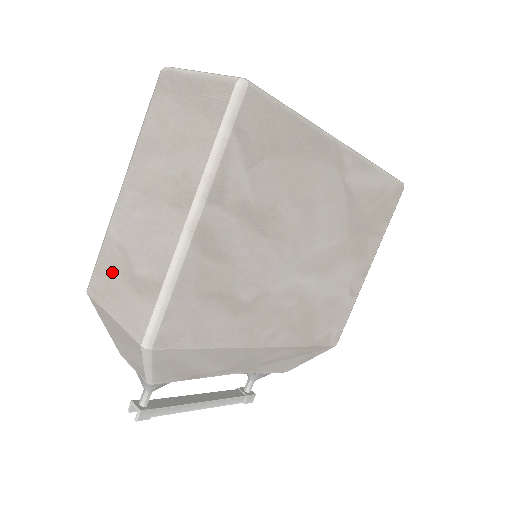
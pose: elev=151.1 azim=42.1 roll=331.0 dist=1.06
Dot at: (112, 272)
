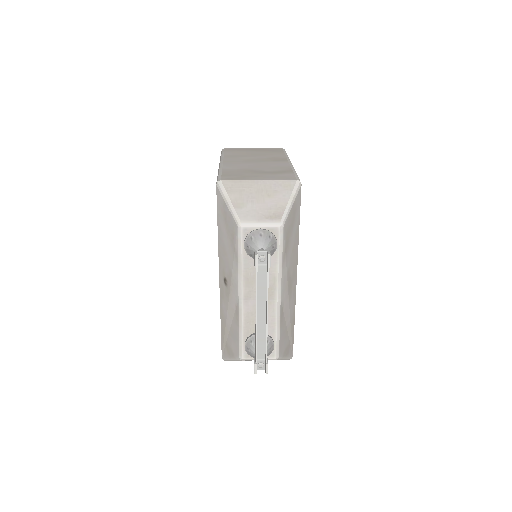
Dot at: (243, 173)
